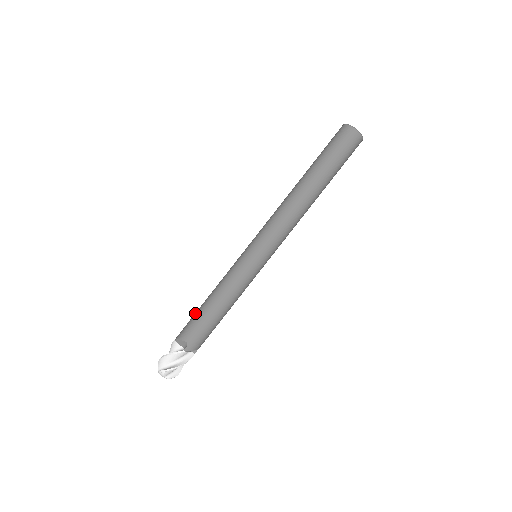
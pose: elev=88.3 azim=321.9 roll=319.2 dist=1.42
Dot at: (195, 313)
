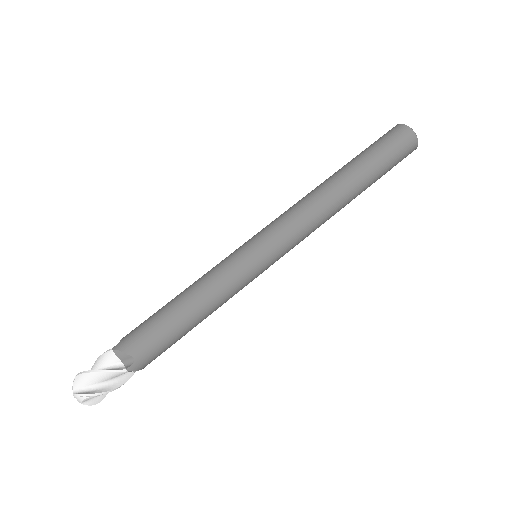
Dot at: (153, 316)
